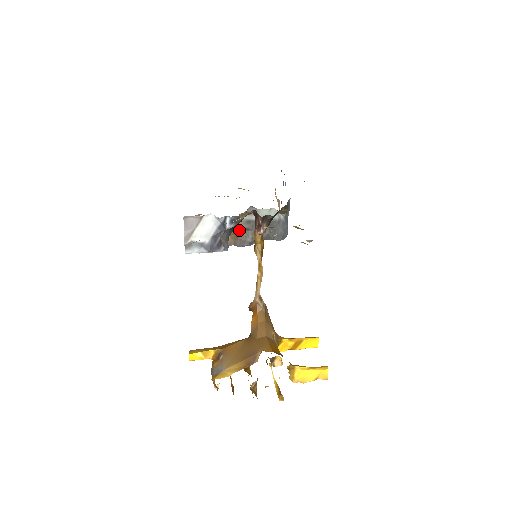
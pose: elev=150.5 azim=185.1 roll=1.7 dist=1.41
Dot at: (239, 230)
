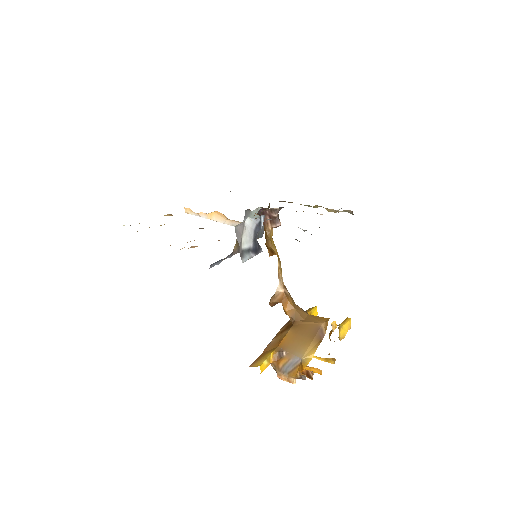
Dot at: occluded
